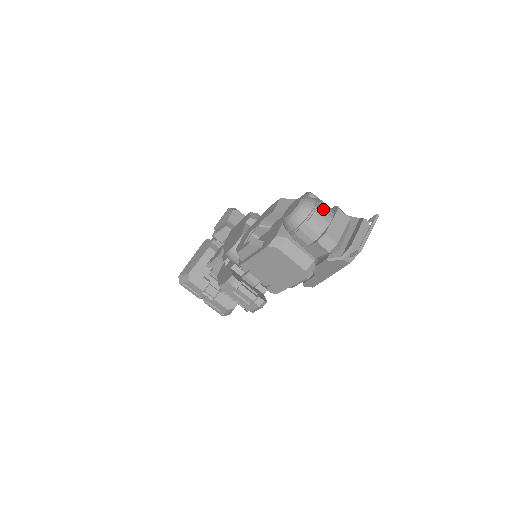
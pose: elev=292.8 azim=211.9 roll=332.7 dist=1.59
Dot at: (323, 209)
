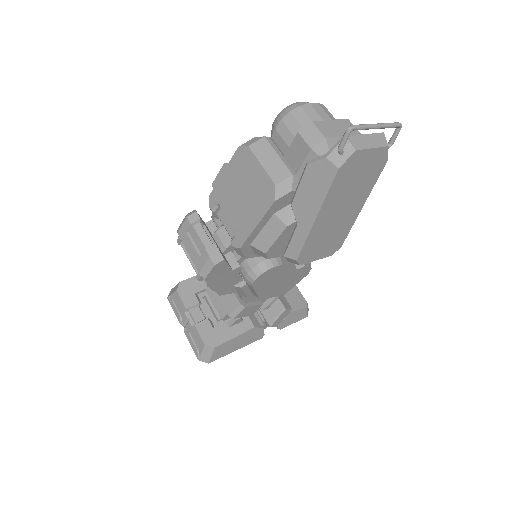
Dot at: (324, 109)
